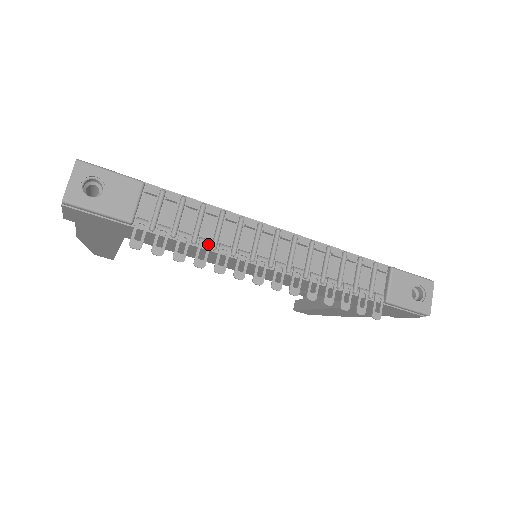
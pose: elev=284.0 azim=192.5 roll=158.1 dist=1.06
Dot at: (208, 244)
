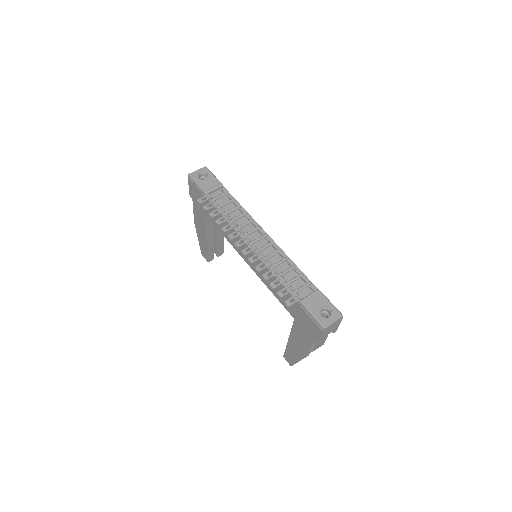
Dot at: (228, 218)
